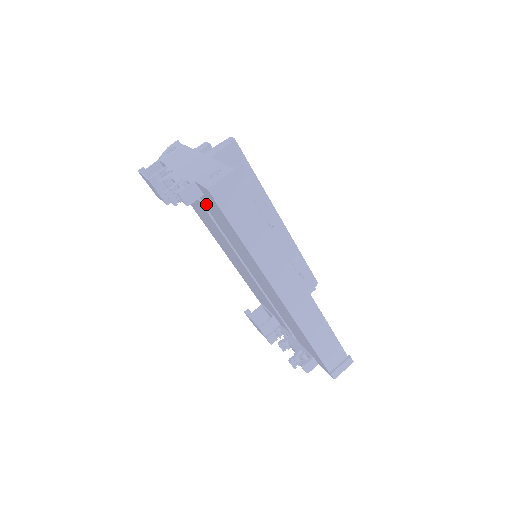
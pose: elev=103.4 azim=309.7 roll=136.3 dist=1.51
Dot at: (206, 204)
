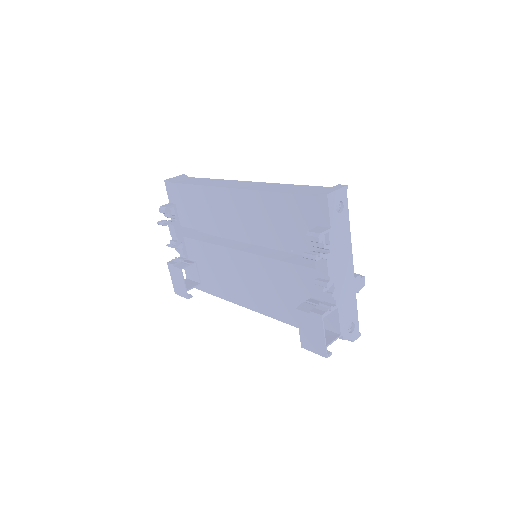
Dot at: (186, 219)
